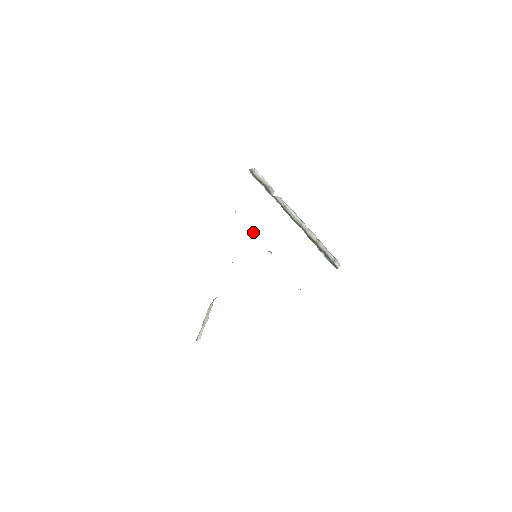
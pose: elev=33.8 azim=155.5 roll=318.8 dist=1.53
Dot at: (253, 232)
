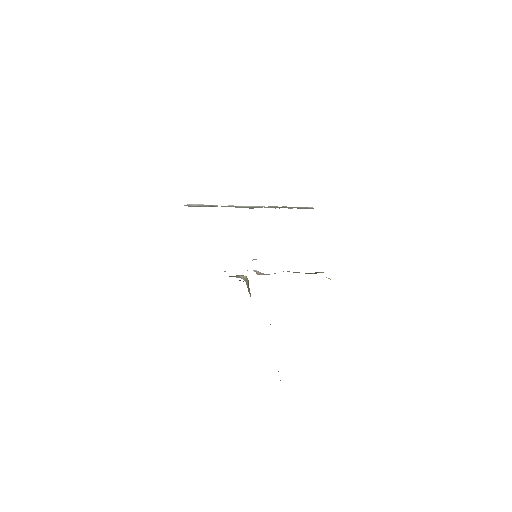
Dot at: occluded
